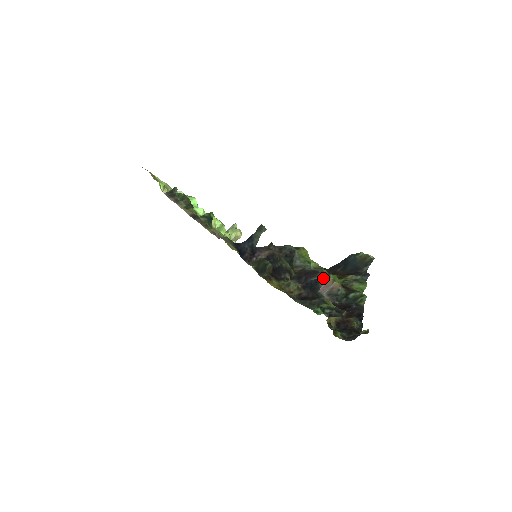
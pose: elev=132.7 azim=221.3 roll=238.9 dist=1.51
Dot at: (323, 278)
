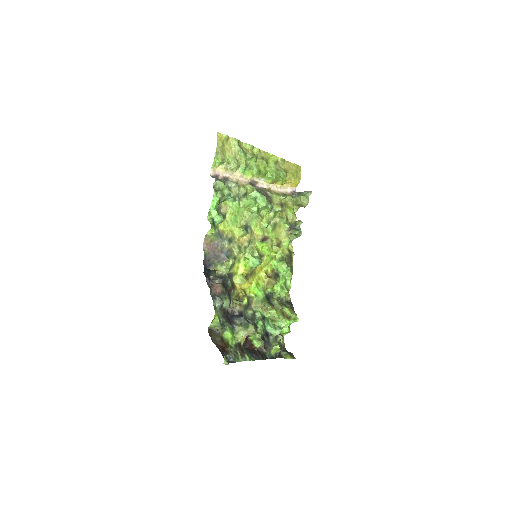
Dot at: occluded
